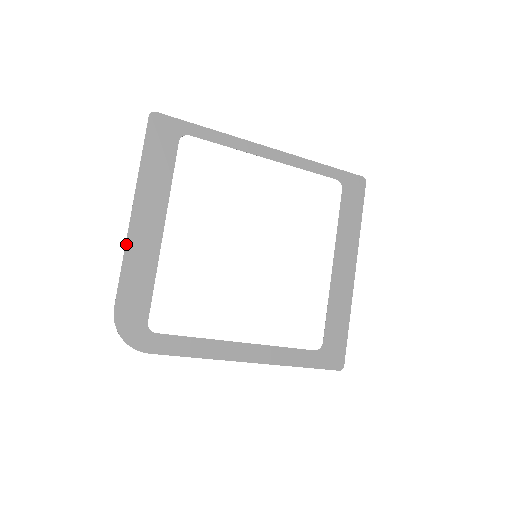
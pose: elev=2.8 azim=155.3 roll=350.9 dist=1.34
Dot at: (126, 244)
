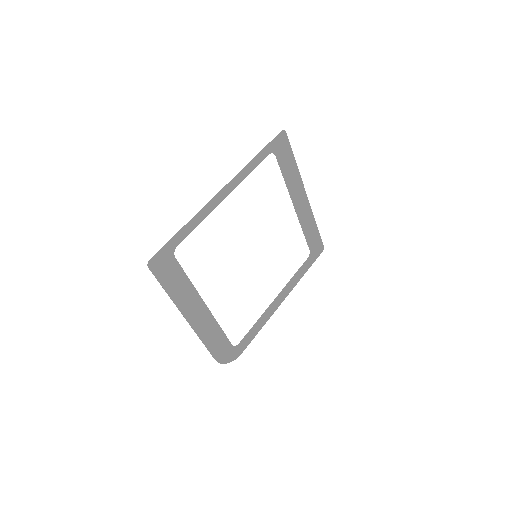
Dot at: (197, 334)
